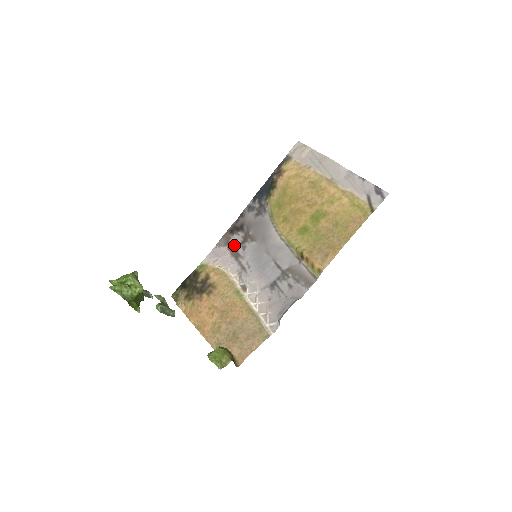
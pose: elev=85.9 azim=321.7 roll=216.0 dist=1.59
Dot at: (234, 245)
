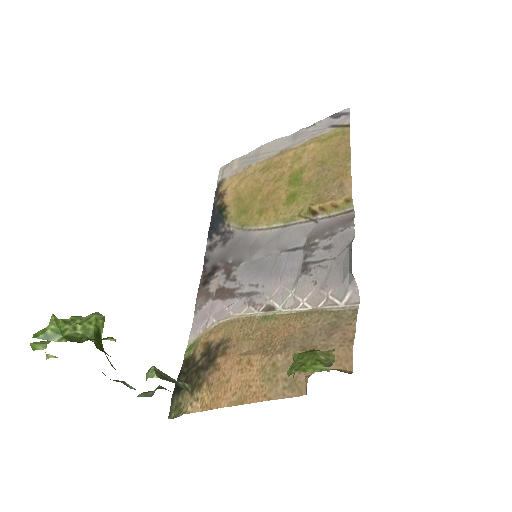
Dot at: (218, 289)
